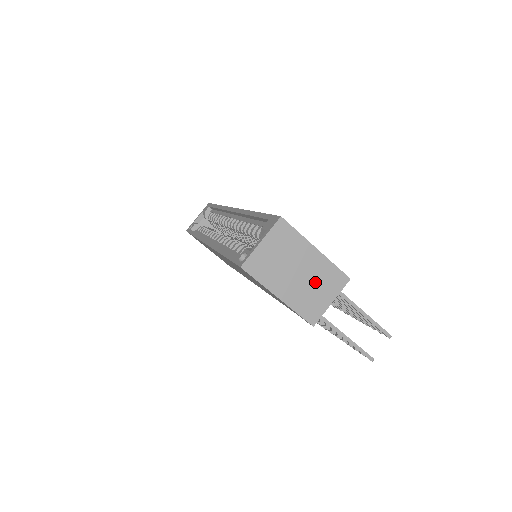
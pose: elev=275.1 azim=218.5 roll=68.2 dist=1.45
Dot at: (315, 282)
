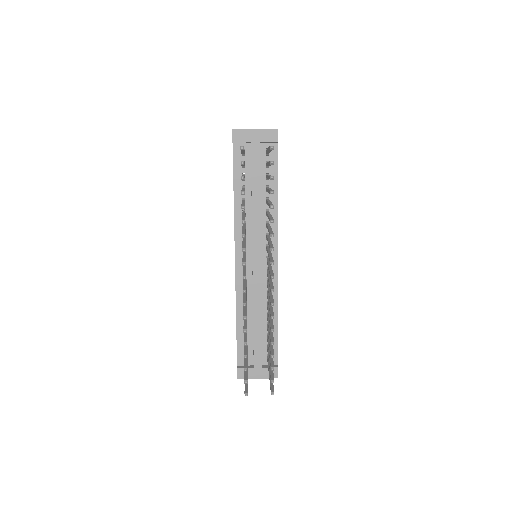
Dot at: occluded
